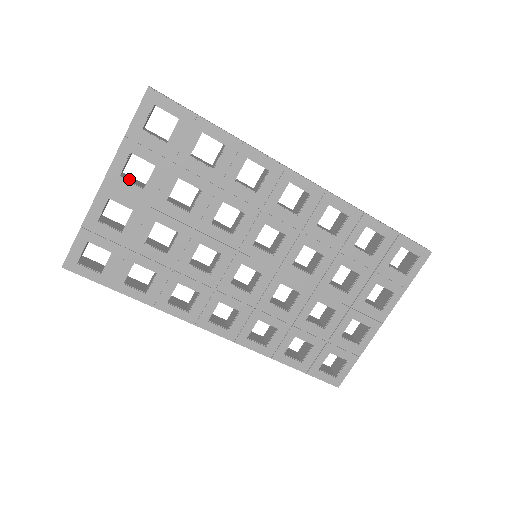
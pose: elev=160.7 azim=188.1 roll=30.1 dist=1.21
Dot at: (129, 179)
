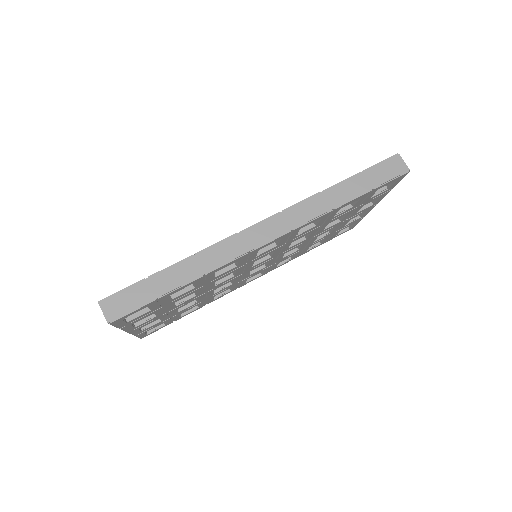
Dot at: occluded
